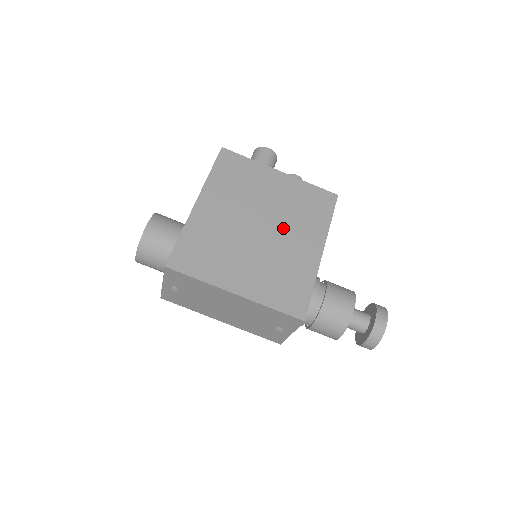
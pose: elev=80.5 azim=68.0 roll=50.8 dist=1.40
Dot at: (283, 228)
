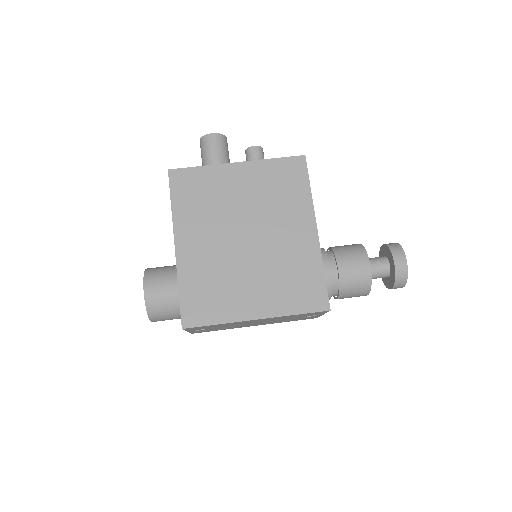
Dot at: (268, 225)
